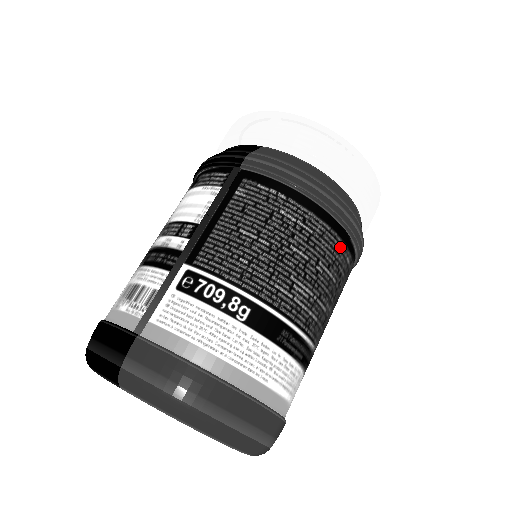
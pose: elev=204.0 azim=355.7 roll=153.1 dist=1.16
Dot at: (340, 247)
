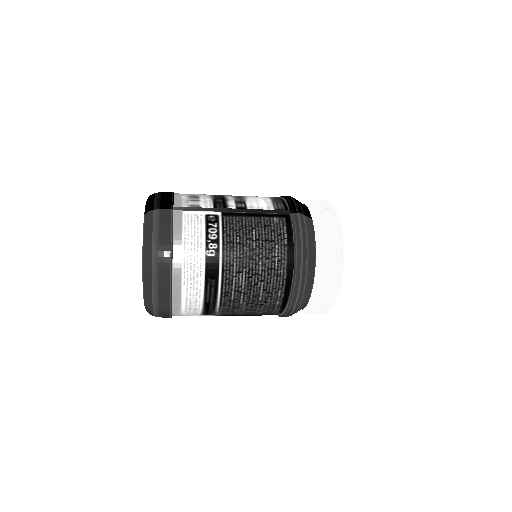
Dot at: (280, 291)
